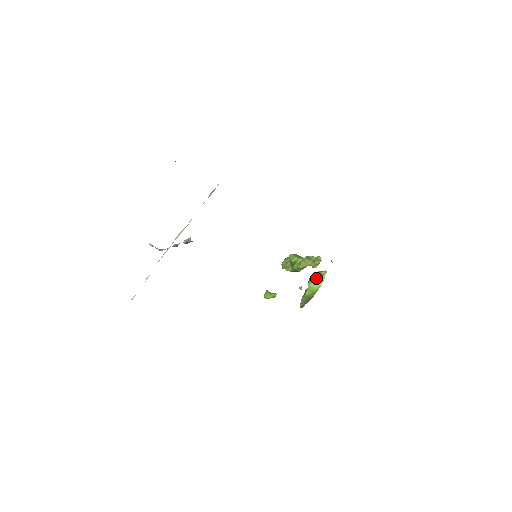
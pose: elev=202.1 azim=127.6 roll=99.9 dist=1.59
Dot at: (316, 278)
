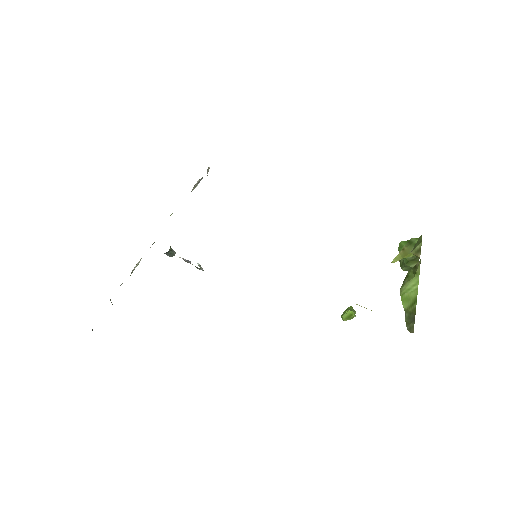
Dot at: (409, 276)
